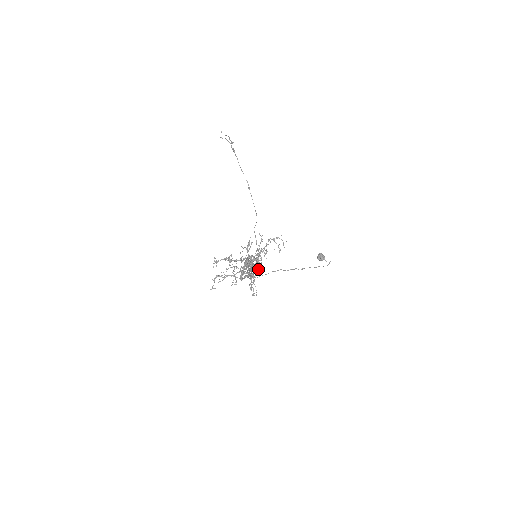
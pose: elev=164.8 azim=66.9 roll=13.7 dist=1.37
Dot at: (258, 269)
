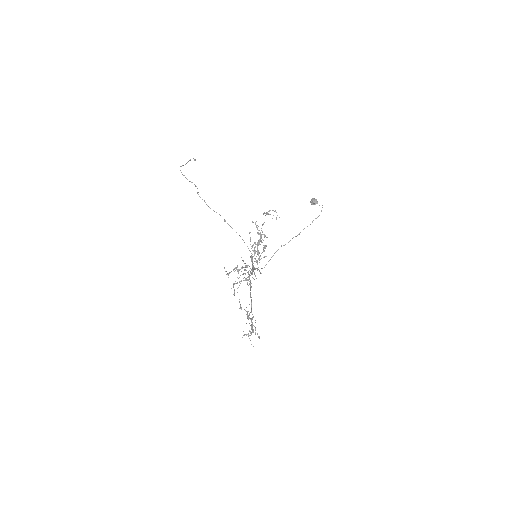
Dot at: (253, 330)
